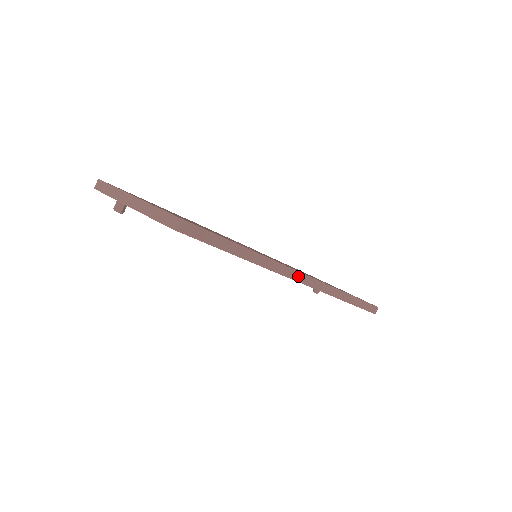
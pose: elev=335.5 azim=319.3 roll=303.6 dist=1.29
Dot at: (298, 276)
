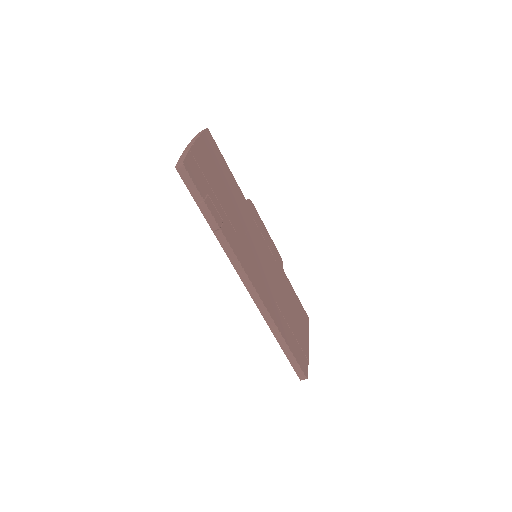
Dot at: (245, 278)
